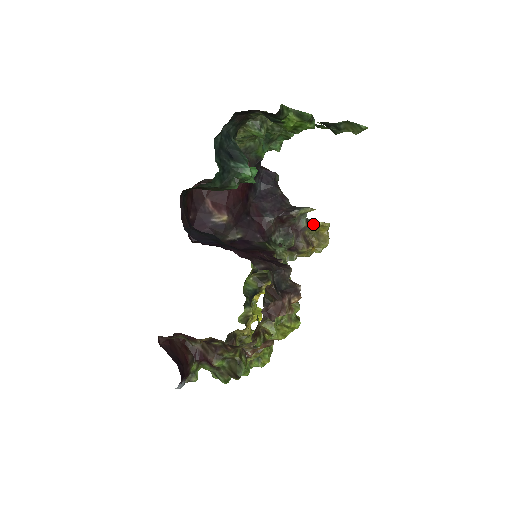
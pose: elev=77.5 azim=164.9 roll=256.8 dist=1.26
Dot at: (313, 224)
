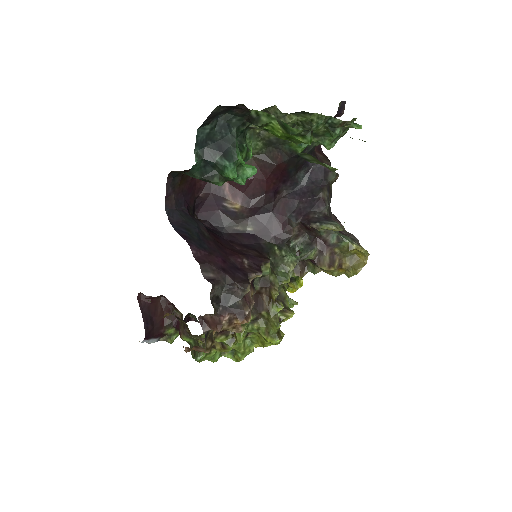
Dot at: (345, 244)
